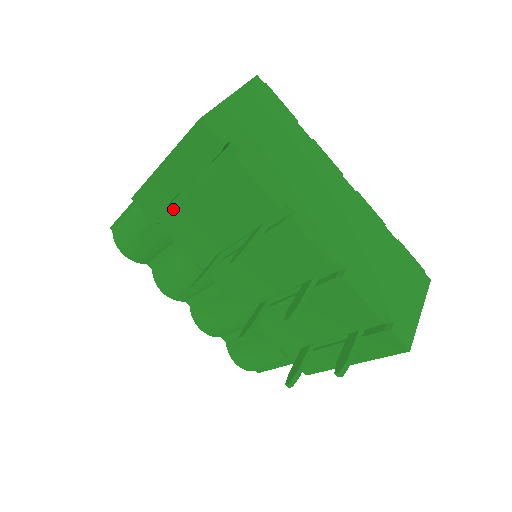
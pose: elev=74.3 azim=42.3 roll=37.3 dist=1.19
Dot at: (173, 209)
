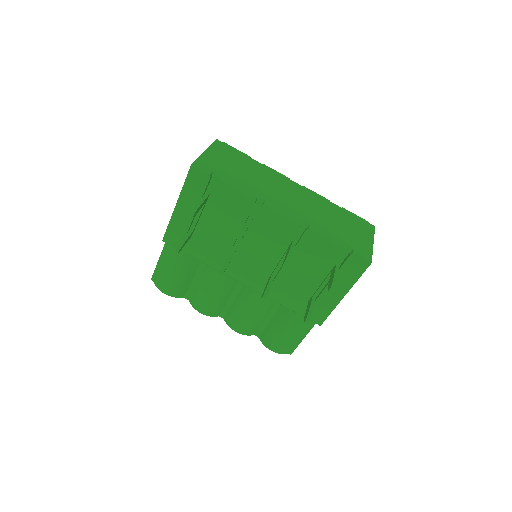
Dot at: occluded
